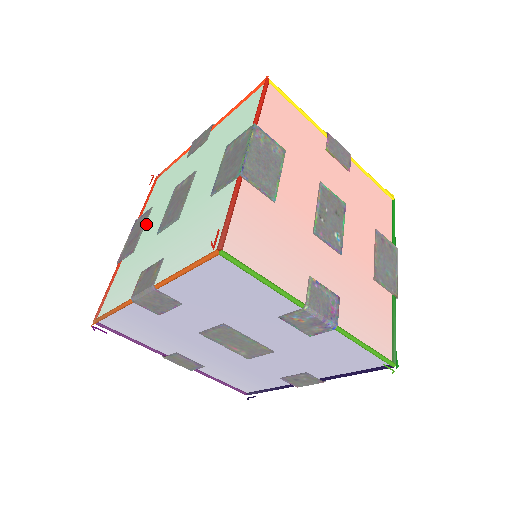
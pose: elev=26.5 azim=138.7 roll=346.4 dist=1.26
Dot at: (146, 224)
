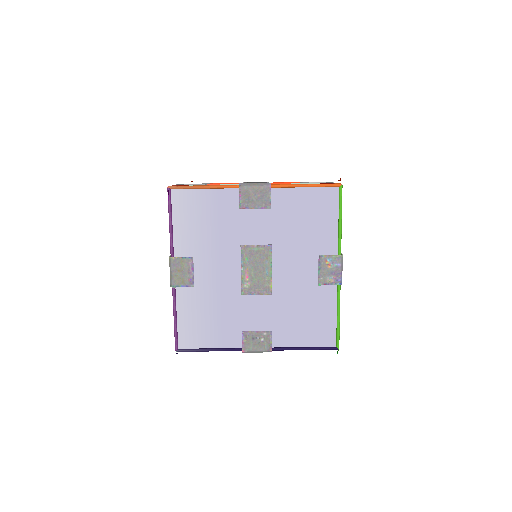
Dot at: occluded
